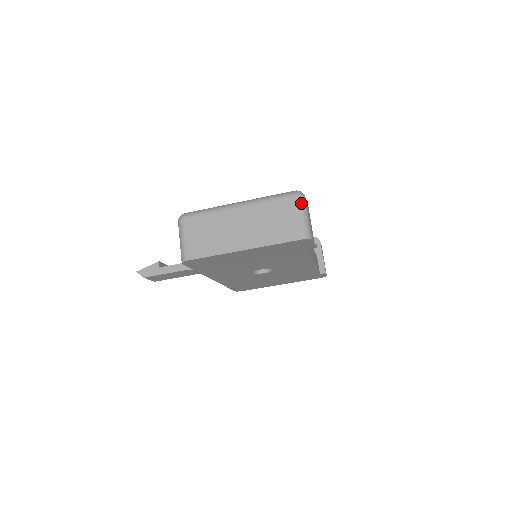
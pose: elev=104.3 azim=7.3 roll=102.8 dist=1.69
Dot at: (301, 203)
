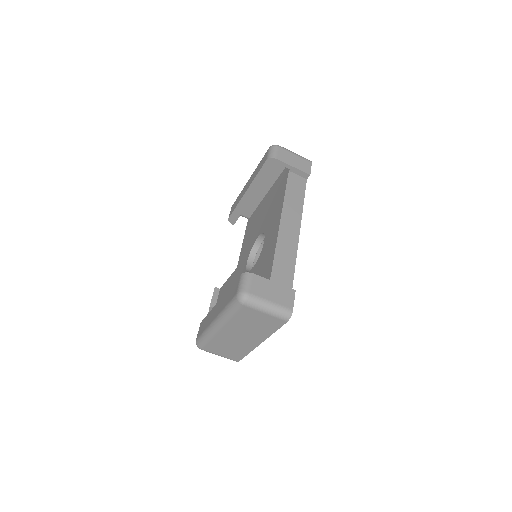
Dot at: (253, 305)
